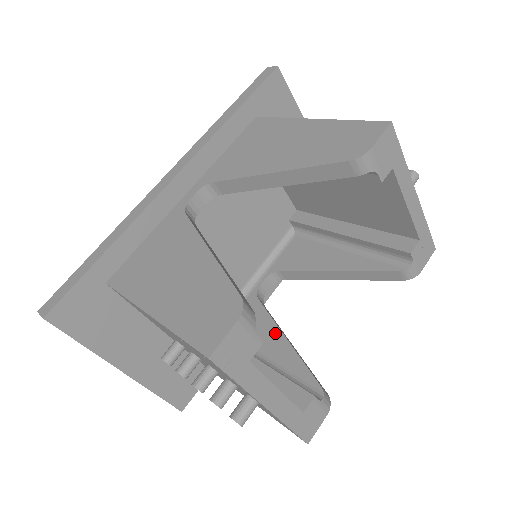
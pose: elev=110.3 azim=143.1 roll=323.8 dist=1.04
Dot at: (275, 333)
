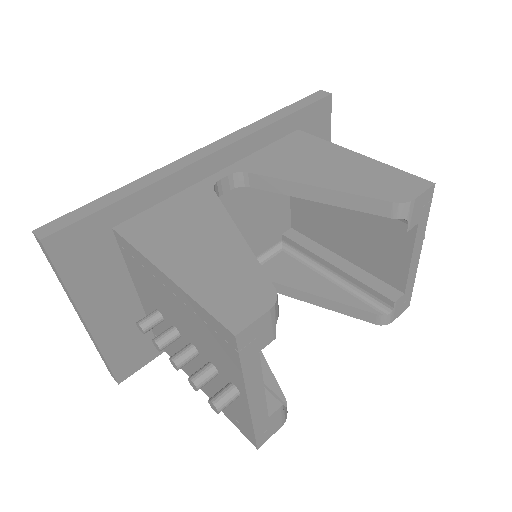
Dot at: occluded
